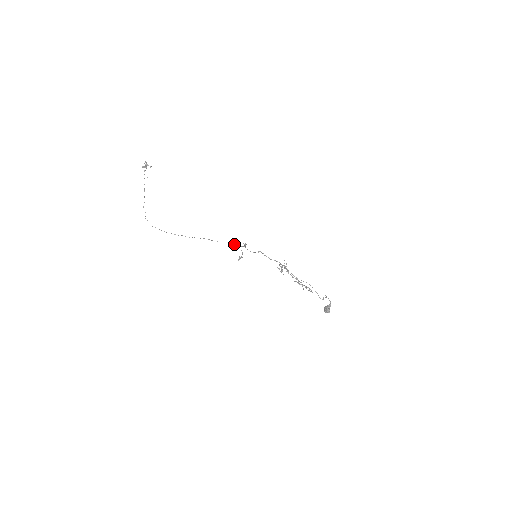
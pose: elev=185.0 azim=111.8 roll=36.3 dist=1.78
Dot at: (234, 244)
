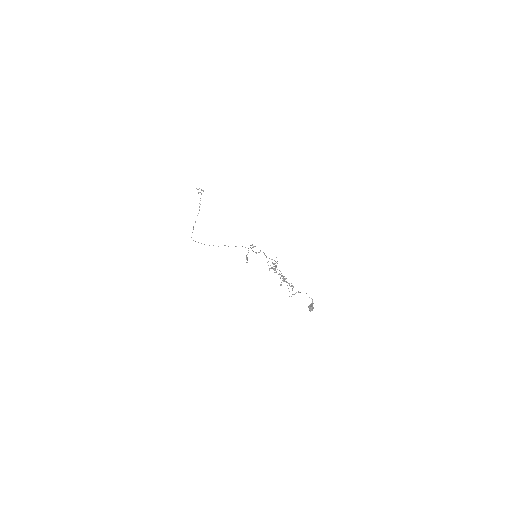
Dot at: (245, 247)
